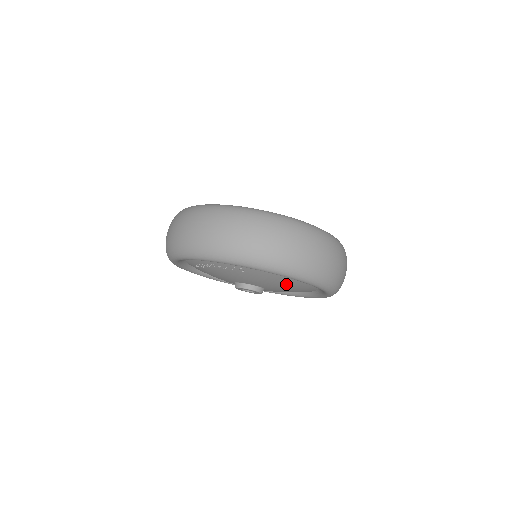
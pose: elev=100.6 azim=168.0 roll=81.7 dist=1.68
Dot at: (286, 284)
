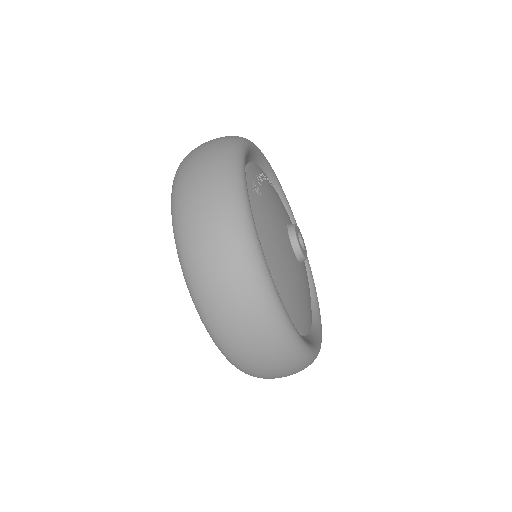
Dot at: occluded
